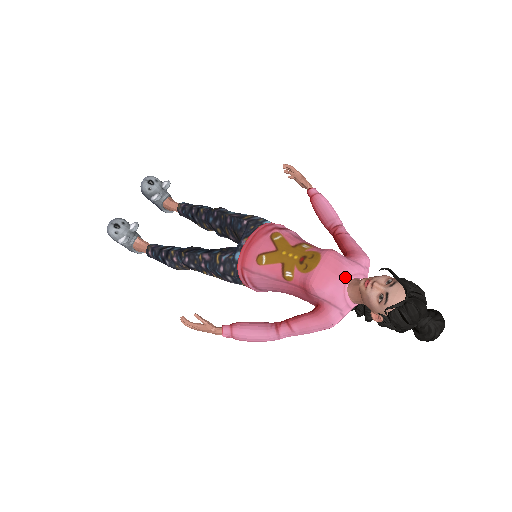
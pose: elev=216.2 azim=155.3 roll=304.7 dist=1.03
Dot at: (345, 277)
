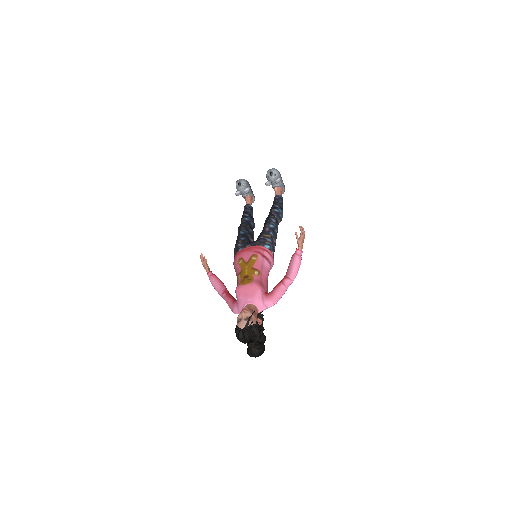
Dot at: (250, 300)
